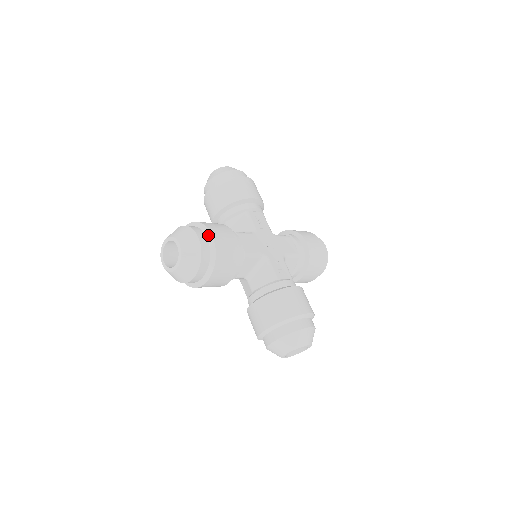
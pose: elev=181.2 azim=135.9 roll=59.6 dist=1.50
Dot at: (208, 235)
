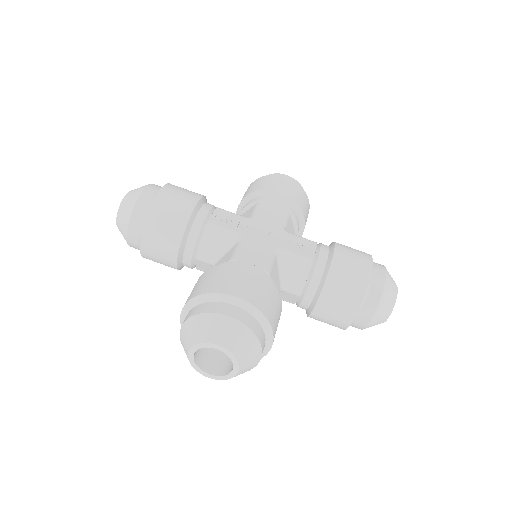
Dot at: (229, 300)
